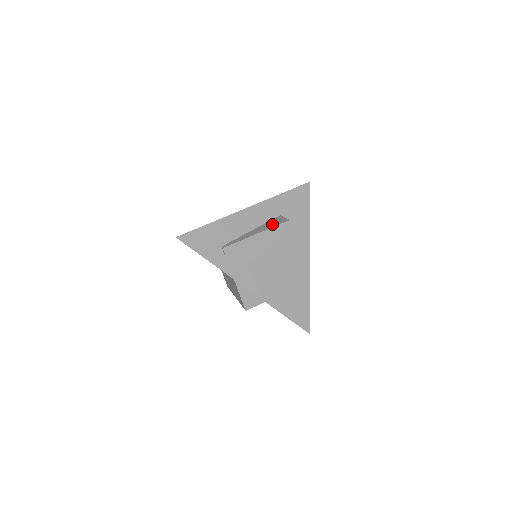
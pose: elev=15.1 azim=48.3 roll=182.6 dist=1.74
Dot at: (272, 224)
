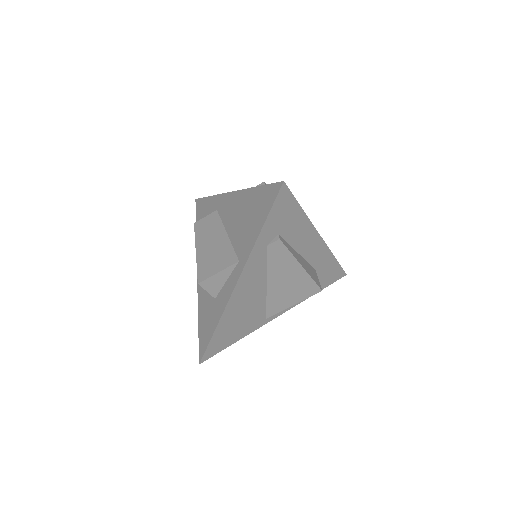
Dot at: (312, 273)
